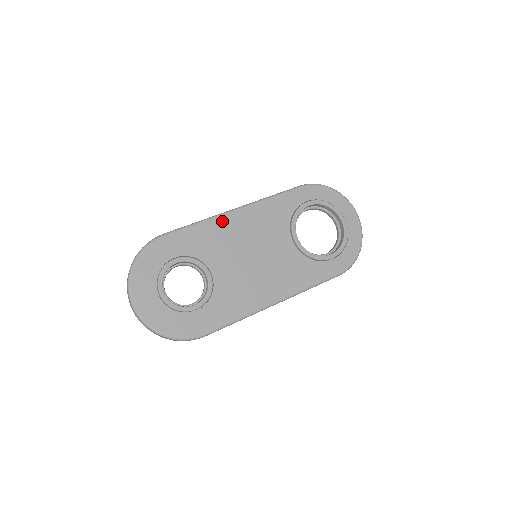
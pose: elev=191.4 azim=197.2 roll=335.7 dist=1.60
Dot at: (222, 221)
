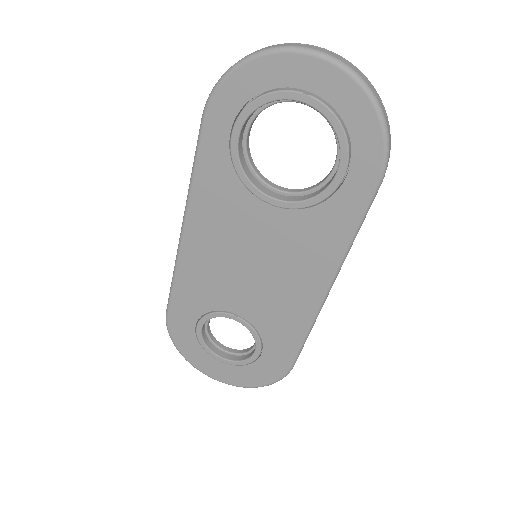
Dot at: (186, 258)
